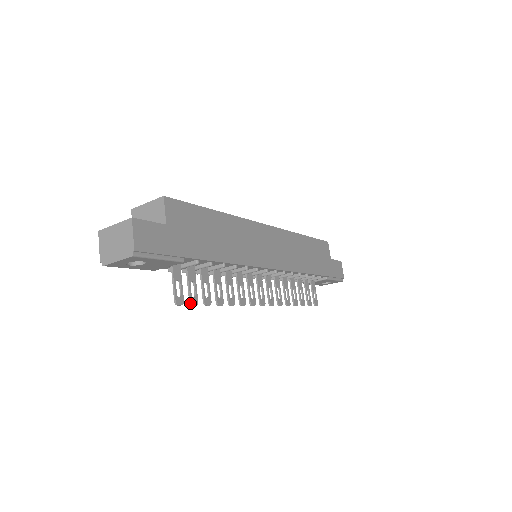
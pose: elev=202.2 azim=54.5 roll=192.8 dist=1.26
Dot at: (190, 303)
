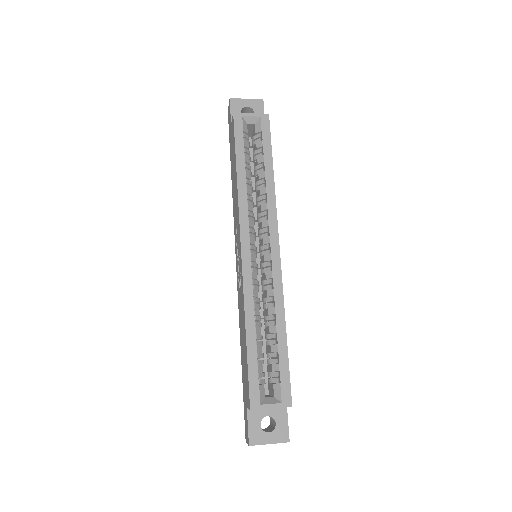
Dot at: occluded
